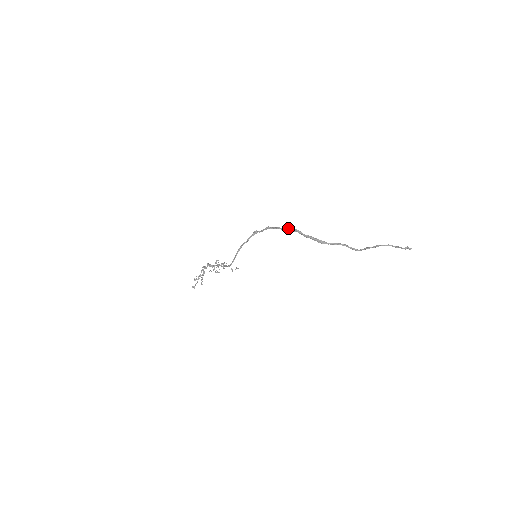
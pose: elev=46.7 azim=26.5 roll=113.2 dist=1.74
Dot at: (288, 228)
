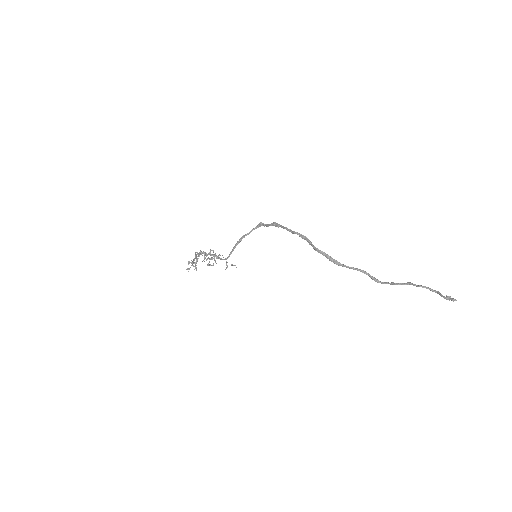
Dot at: (297, 233)
